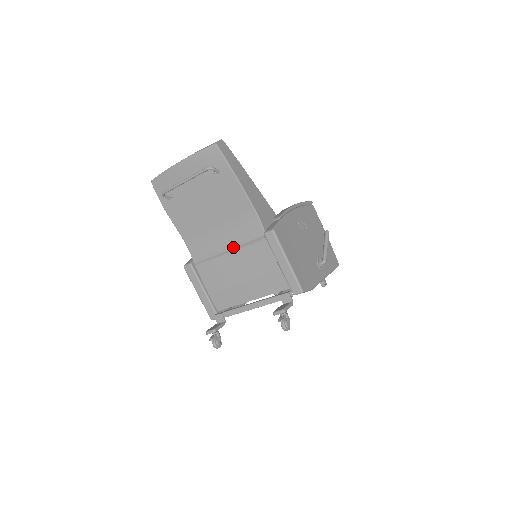
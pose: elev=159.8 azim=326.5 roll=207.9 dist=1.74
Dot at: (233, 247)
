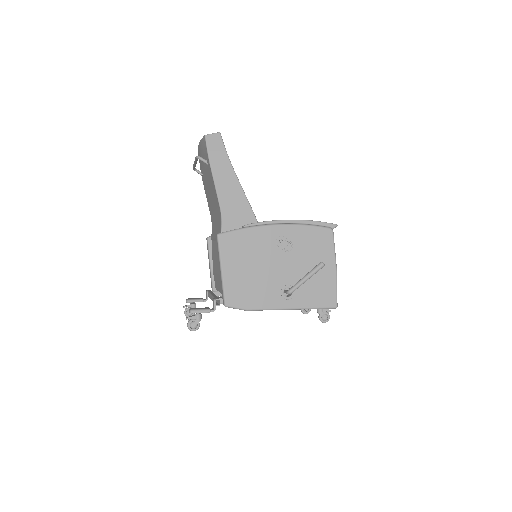
Dot at: occluded
